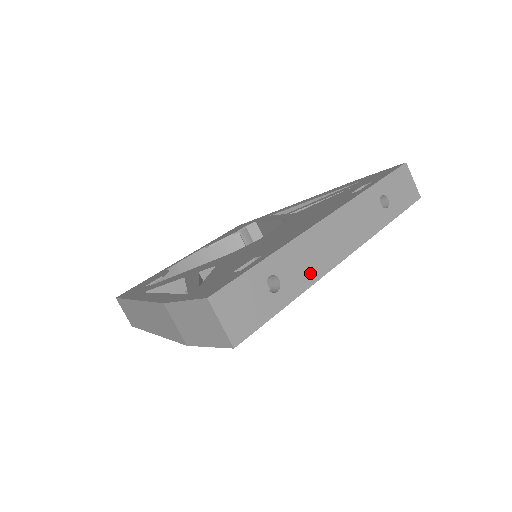
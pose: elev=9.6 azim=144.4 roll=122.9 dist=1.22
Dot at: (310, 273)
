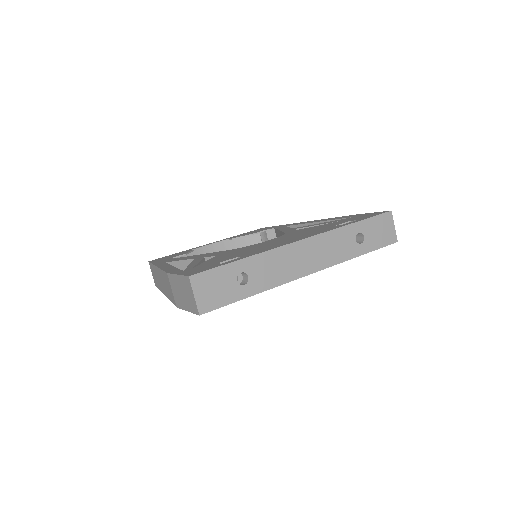
Dot at: (275, 278)
